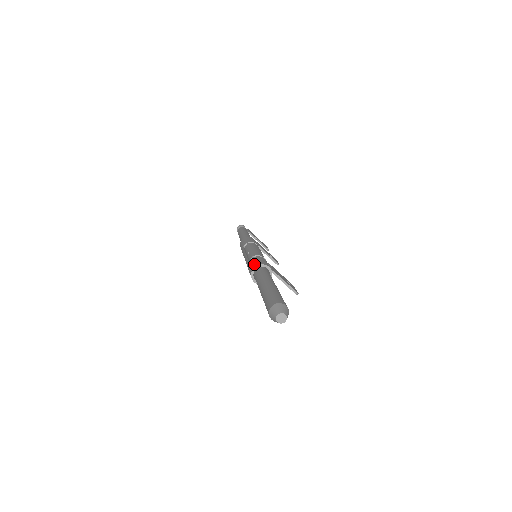
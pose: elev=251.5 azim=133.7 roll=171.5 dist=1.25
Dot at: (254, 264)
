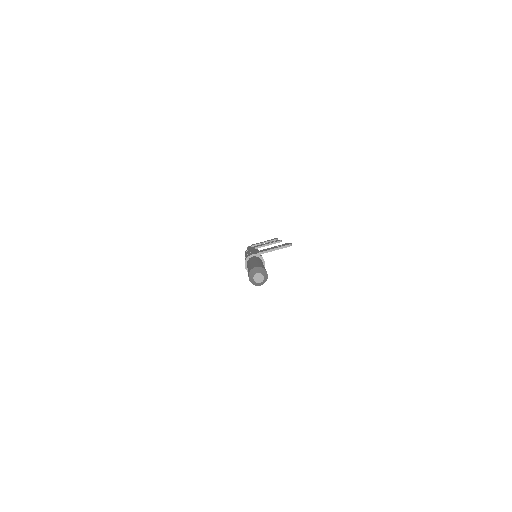
Dot at: occluded
